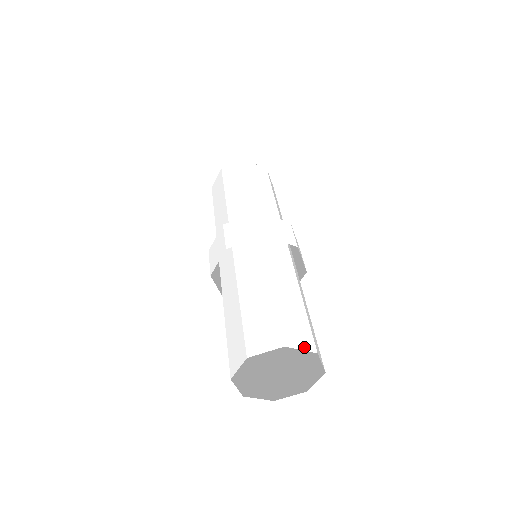
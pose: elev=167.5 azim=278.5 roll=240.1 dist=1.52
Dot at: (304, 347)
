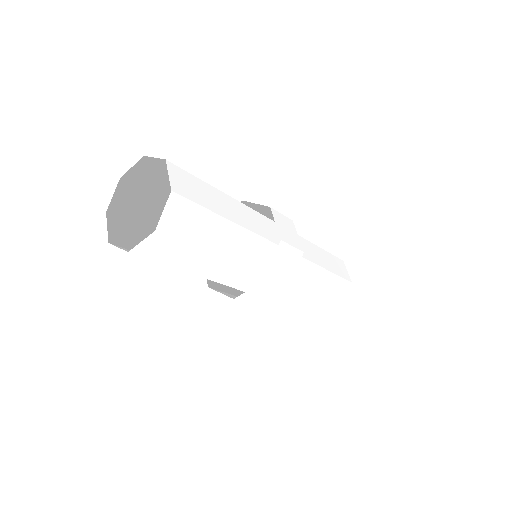
Dot at: (160, 160)
